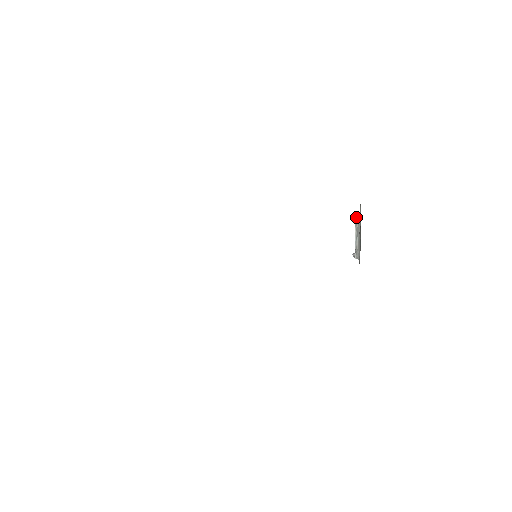
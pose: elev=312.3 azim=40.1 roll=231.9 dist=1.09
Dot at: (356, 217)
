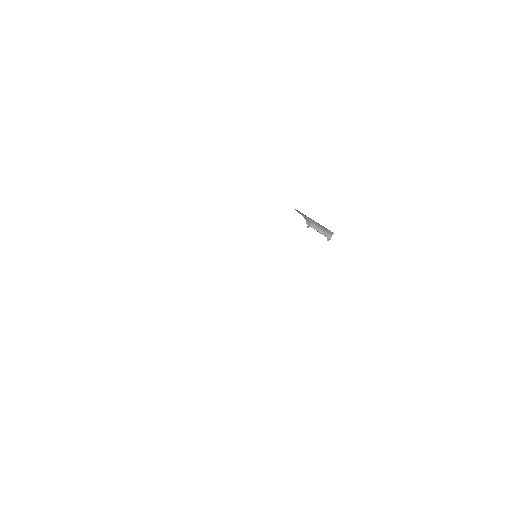
Dot at: occluded
